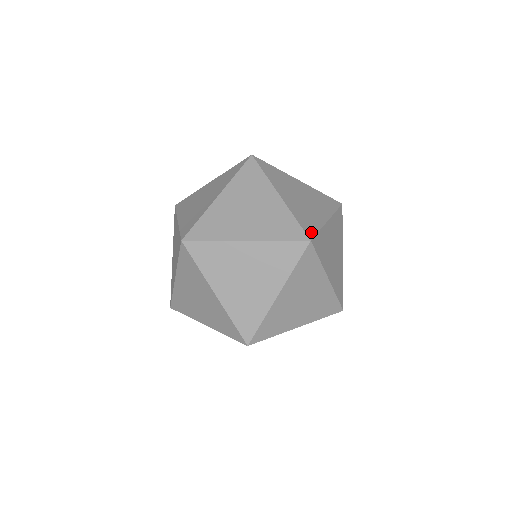
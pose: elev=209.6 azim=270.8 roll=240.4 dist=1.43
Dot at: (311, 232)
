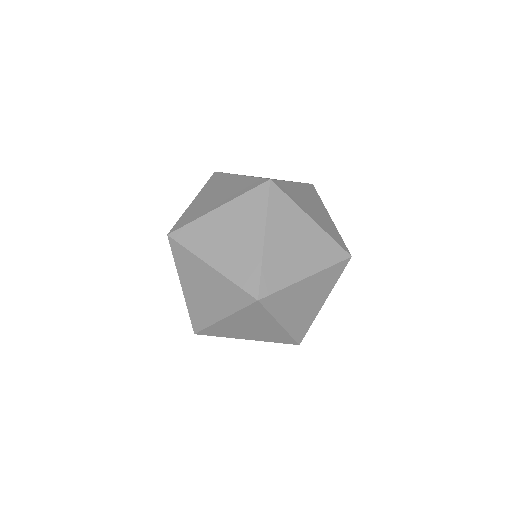
Dot at: occluded
